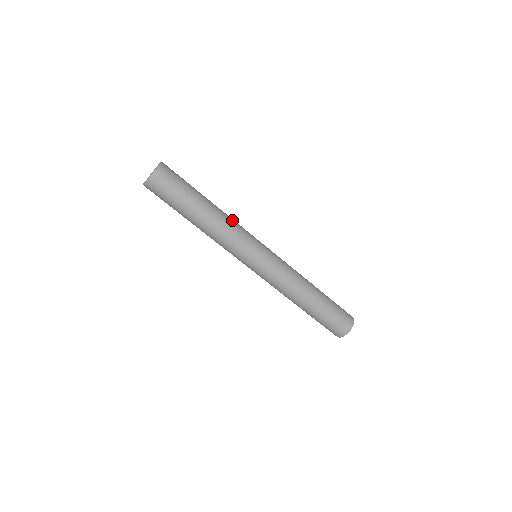
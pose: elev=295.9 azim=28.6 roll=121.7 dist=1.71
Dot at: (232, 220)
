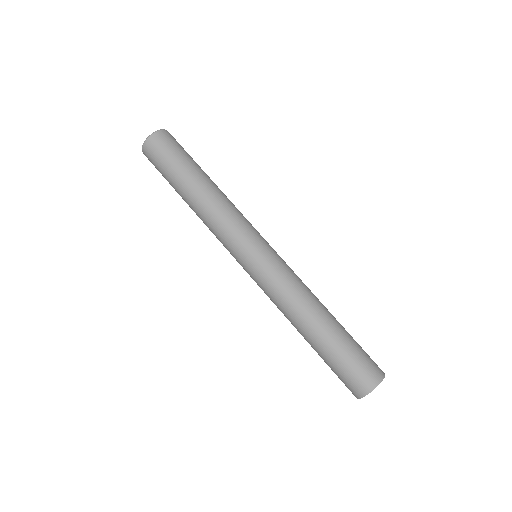
Dot at: (229, 204)
